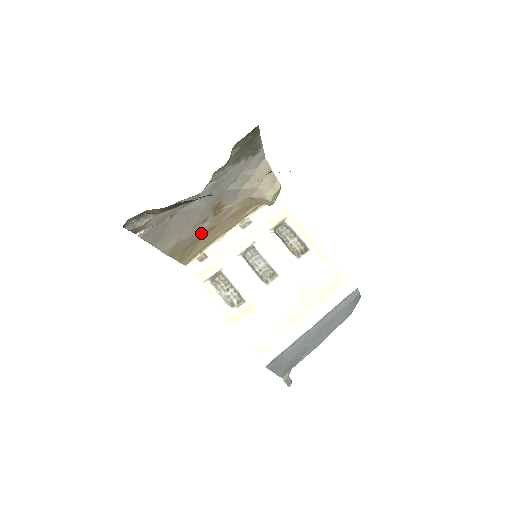
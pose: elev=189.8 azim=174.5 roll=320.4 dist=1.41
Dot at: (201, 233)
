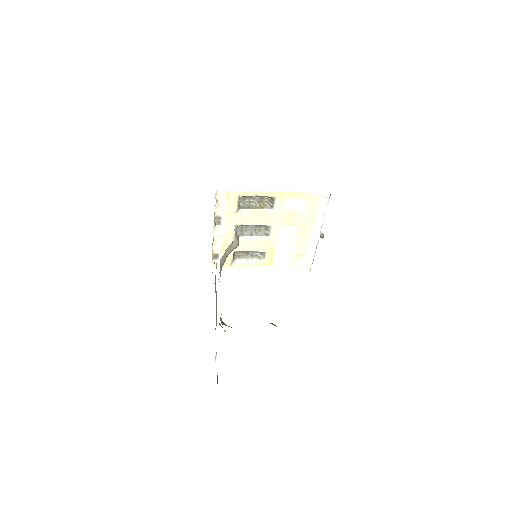
Dot at: occluded
